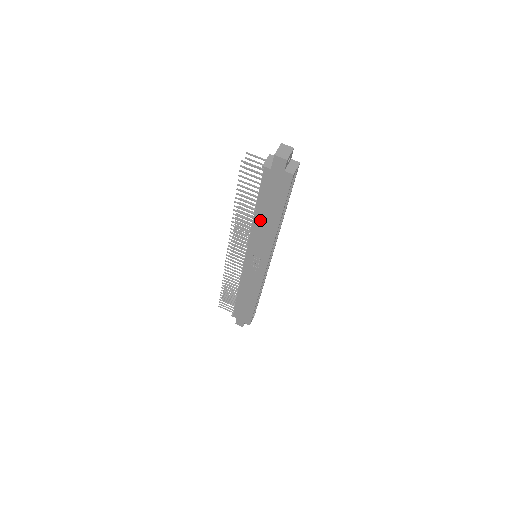
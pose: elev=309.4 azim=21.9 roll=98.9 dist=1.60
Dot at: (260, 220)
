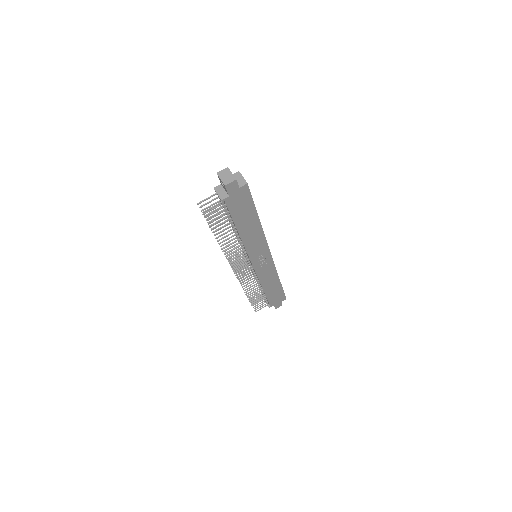
Dot at: (245, 233)
